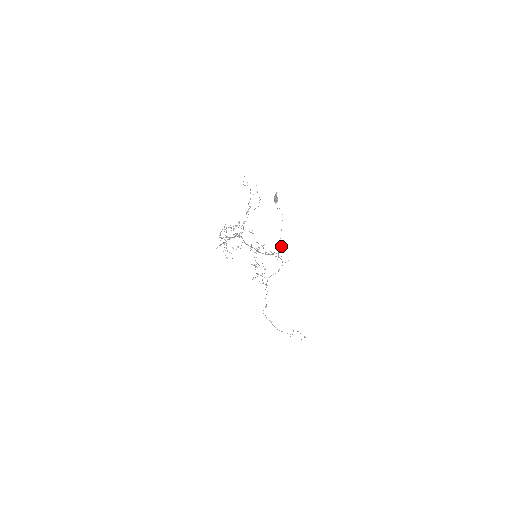
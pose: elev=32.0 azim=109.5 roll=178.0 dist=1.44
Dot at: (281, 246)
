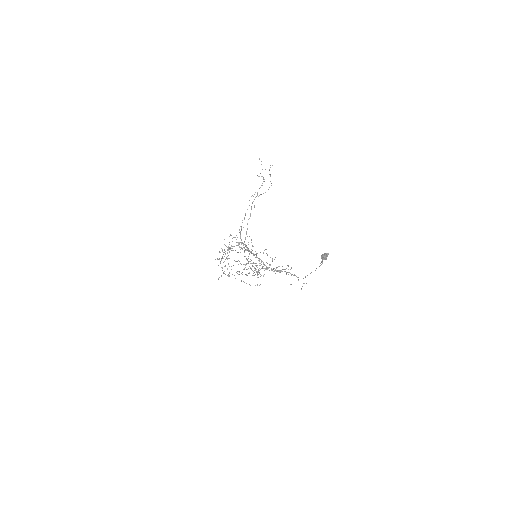
Dot at: (303, 278)
